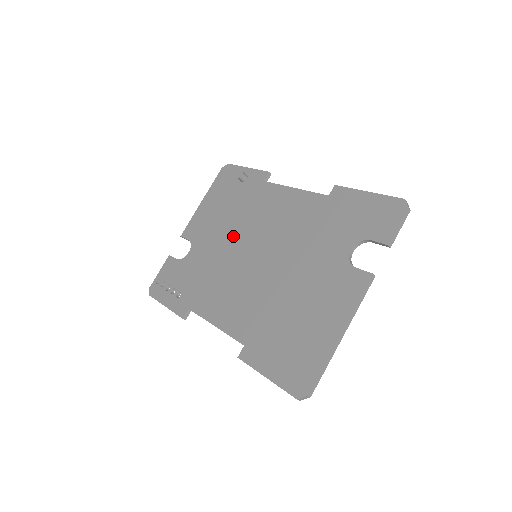
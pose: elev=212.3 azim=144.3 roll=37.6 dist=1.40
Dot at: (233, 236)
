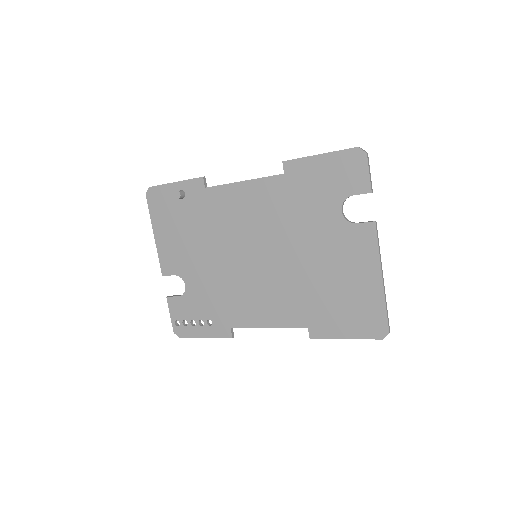
Dot at: (219, 251)
